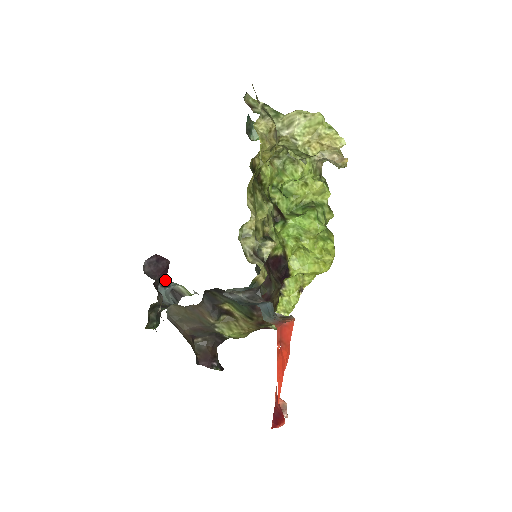
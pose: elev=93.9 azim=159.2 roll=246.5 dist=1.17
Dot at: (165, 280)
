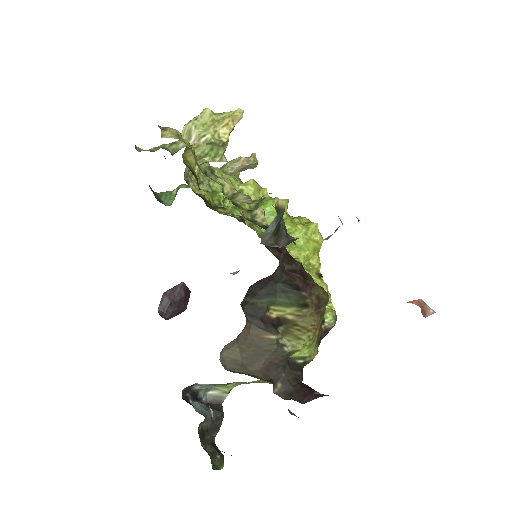
Dot at: (191, 390)
